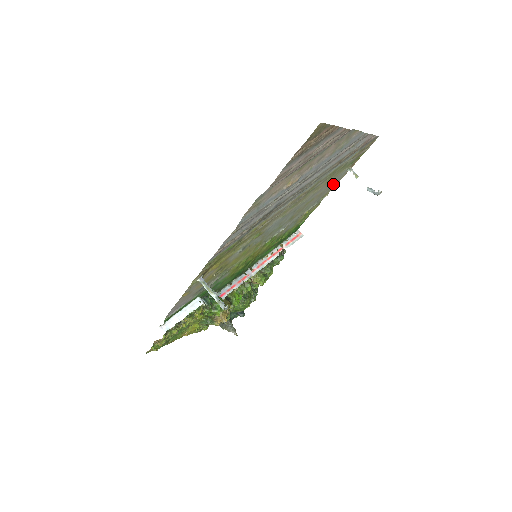
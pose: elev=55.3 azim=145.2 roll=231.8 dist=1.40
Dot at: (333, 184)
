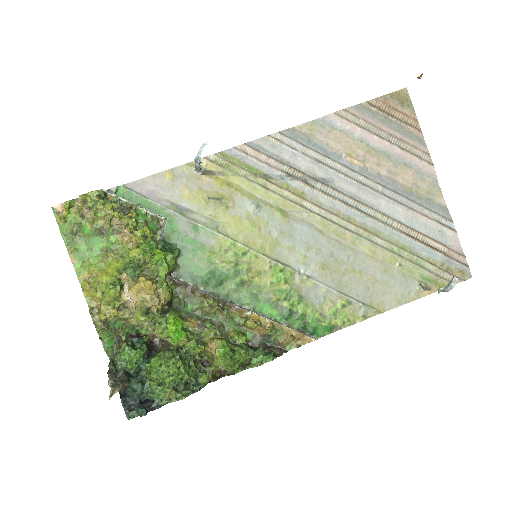
Dot at: (394, 293)
